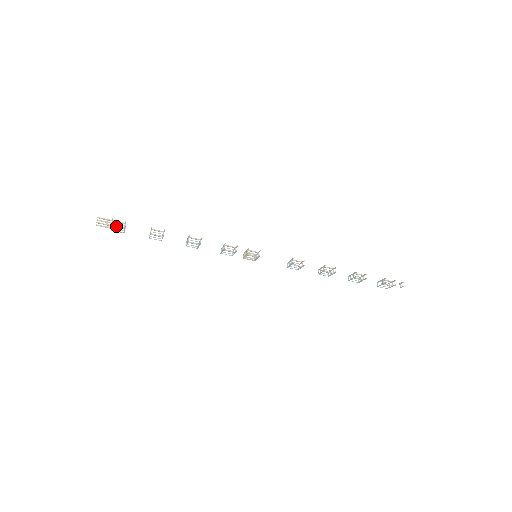
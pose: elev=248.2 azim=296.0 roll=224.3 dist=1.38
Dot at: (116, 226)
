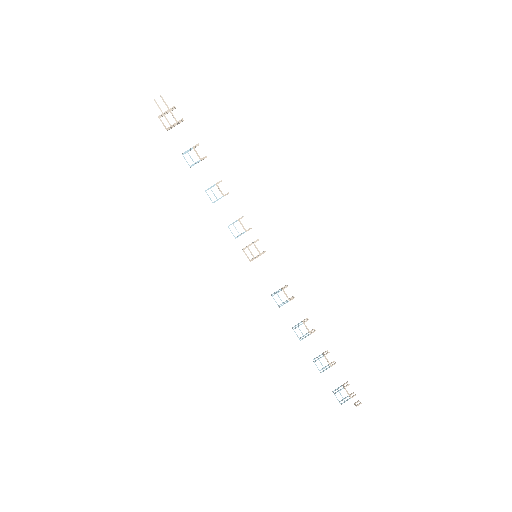
Dot at: occluded
